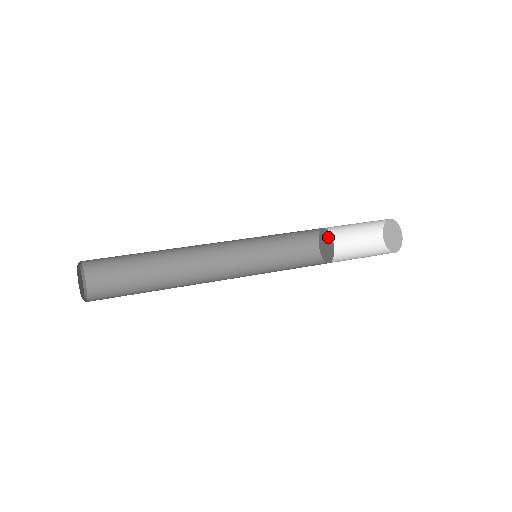
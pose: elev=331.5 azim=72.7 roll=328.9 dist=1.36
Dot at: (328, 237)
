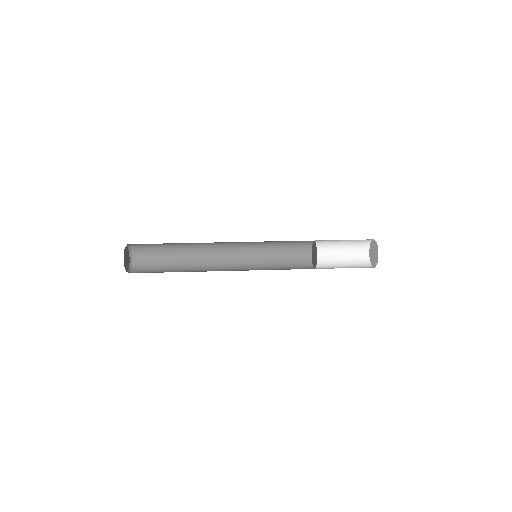
Dot at: (315, 246)
